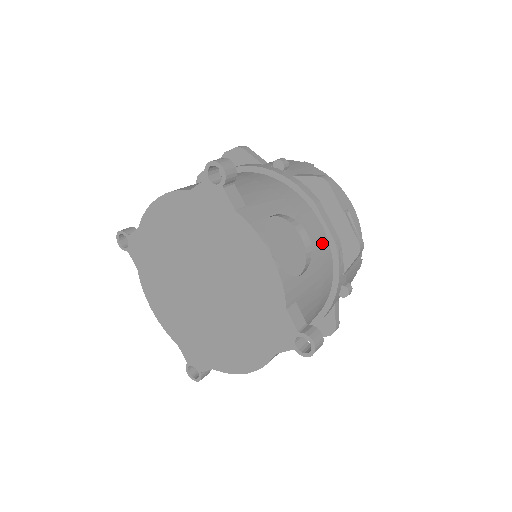
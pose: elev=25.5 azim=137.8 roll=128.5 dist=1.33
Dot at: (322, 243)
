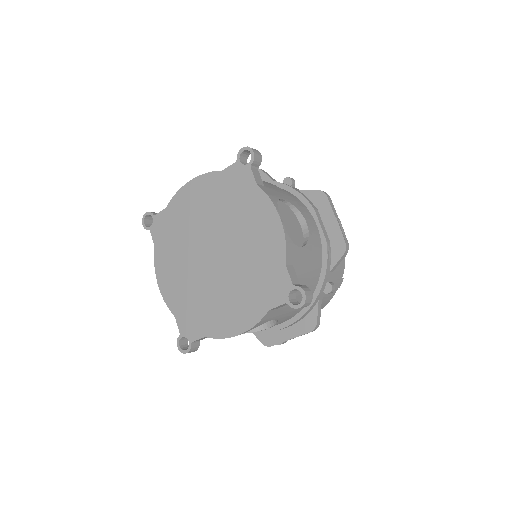
Dot at: (316, 238)
